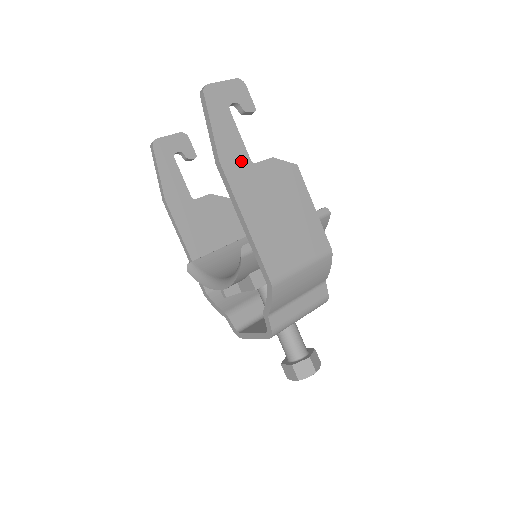
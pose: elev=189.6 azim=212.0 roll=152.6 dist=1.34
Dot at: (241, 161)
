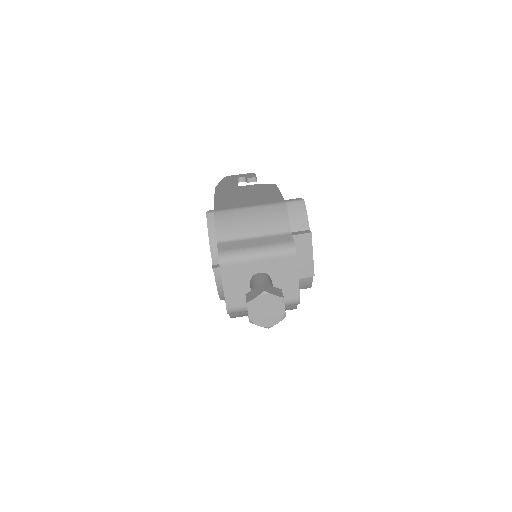
Dot at: (231, 187)
